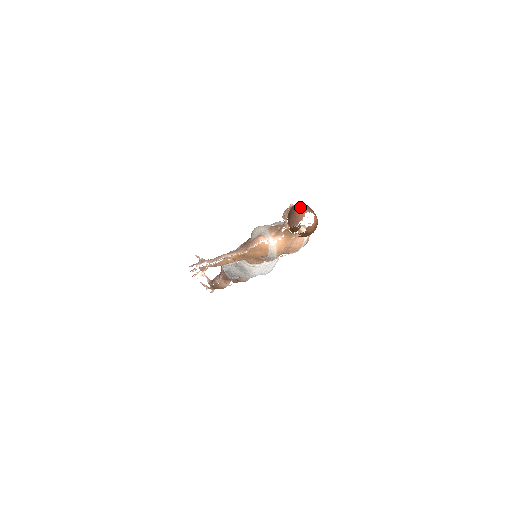
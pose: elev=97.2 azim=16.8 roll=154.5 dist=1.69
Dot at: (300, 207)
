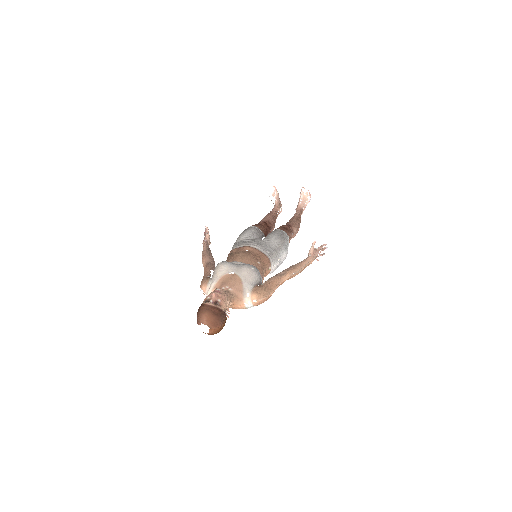
Dot at: (201, 314)
